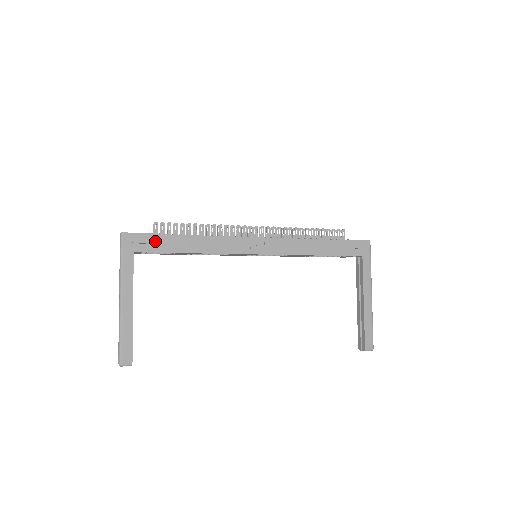
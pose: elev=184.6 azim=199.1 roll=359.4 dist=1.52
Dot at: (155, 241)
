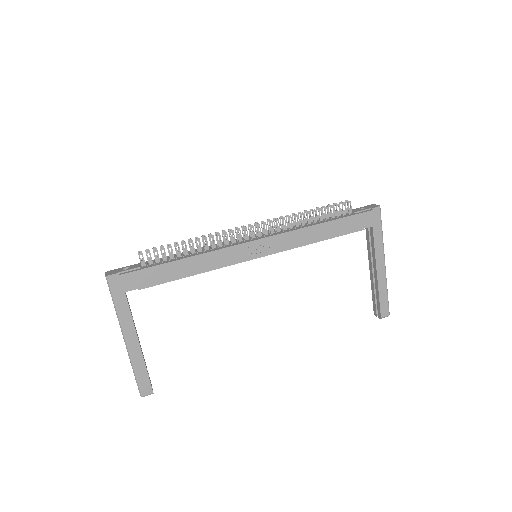
Dot at: (144, 276)
